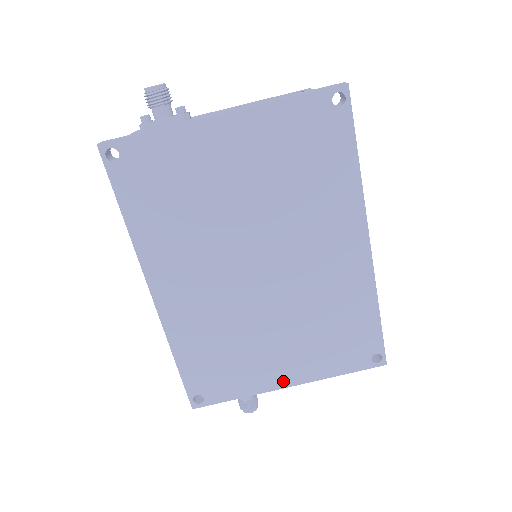
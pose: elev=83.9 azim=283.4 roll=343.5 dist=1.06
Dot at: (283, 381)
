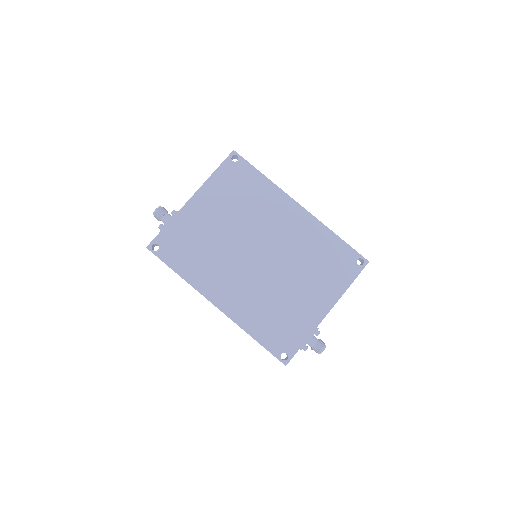
Dot at: (322, 311)
